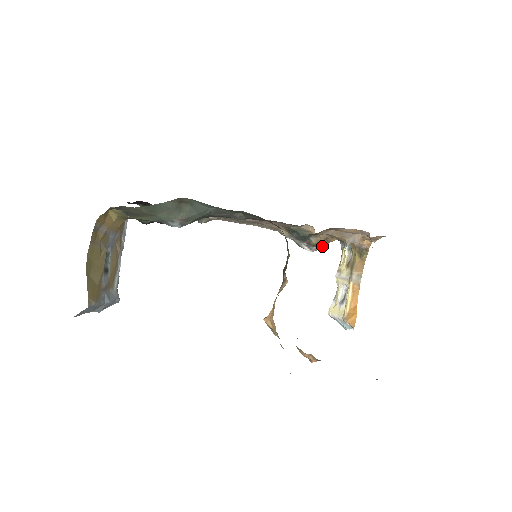
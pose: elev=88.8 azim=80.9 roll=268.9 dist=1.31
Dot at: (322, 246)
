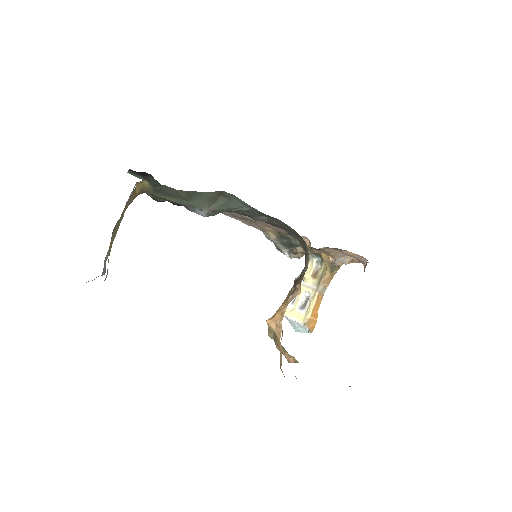
Dot at: (301, 255)
